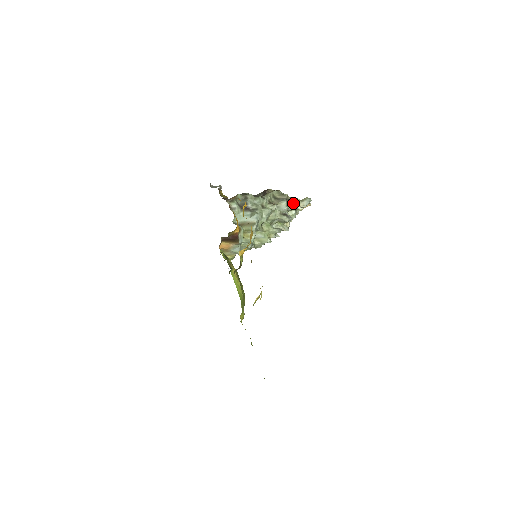
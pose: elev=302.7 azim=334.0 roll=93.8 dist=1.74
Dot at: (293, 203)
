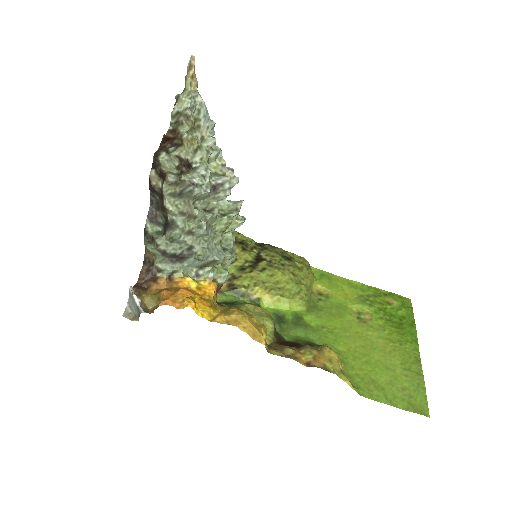
Dot at: (199, 159)
